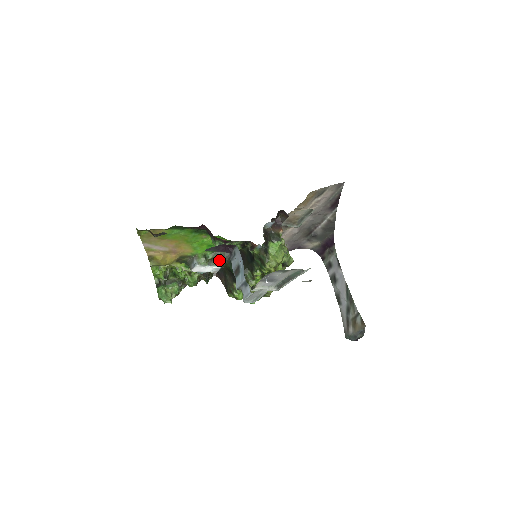
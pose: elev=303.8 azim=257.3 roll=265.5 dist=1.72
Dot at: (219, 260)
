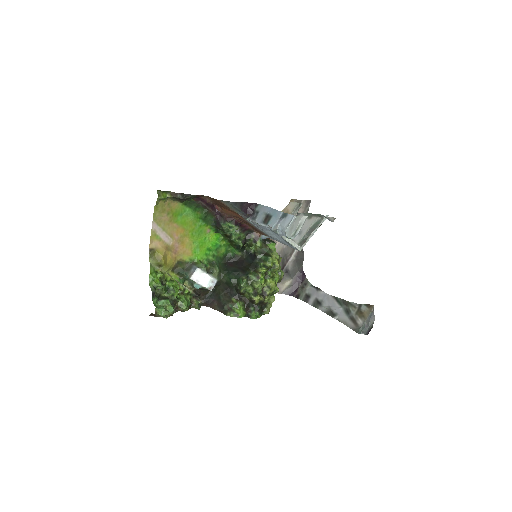
Dot at: (216, 269)
